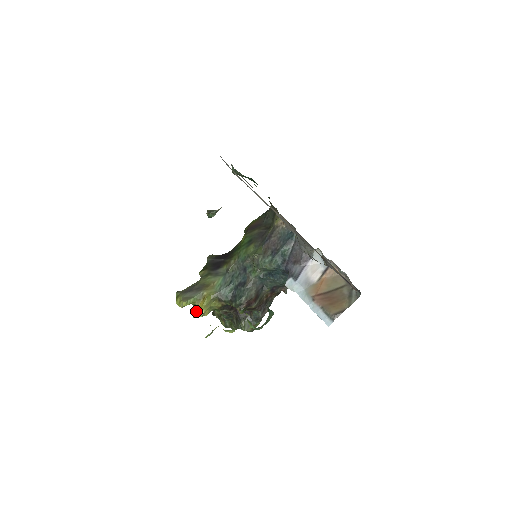
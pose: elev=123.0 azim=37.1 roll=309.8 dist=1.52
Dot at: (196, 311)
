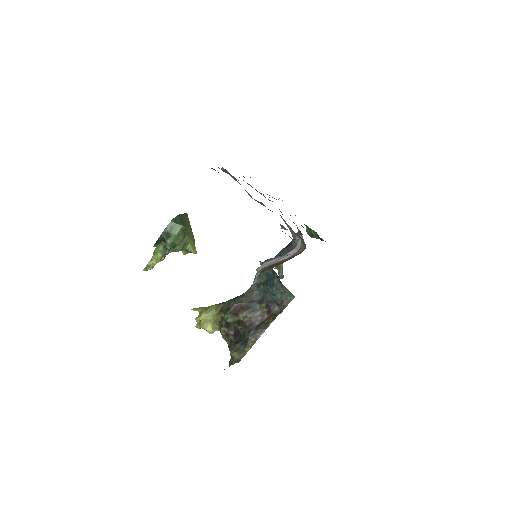
Dot at: occluded
